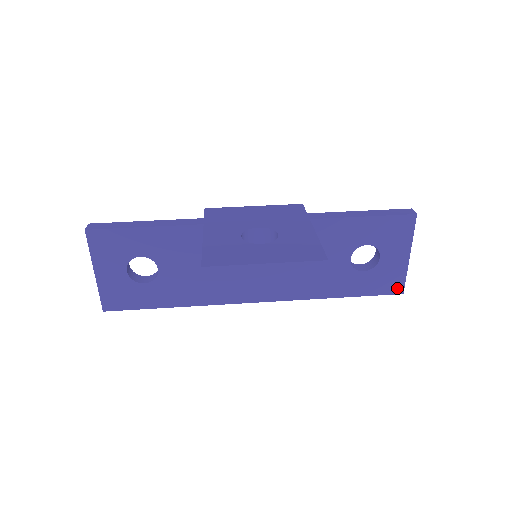
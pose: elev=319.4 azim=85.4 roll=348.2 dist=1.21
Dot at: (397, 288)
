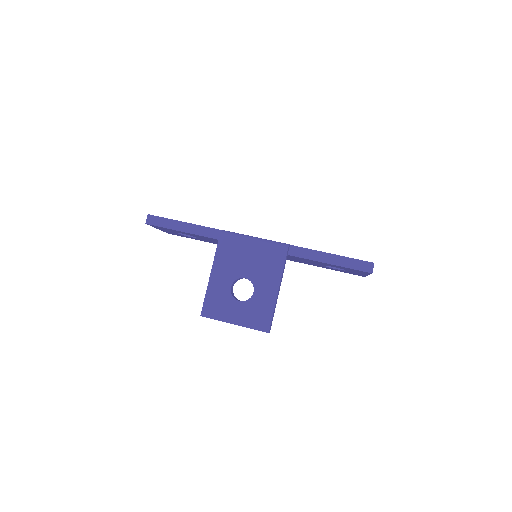
Dot at: (360, 275)
